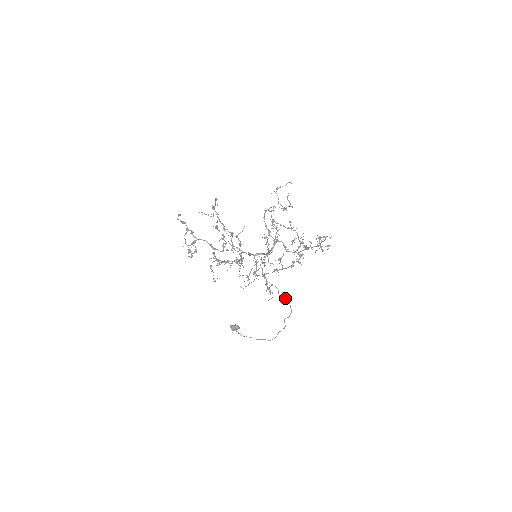
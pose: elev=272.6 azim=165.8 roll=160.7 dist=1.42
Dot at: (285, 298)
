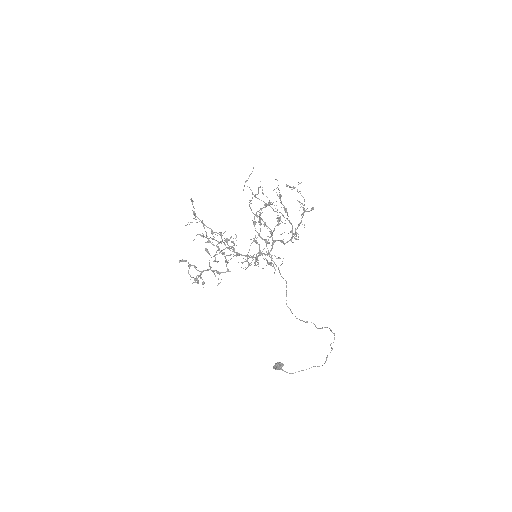
Dot at: occluded
